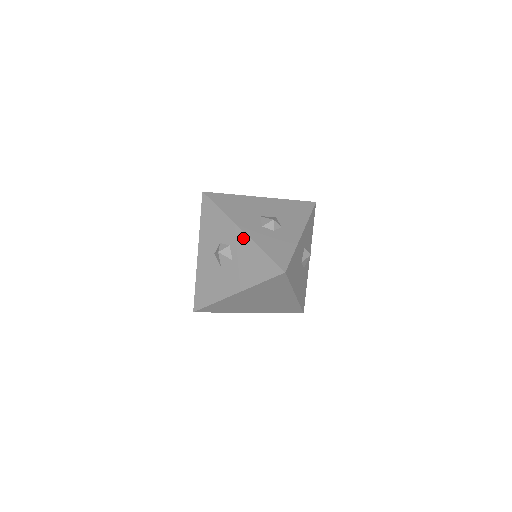
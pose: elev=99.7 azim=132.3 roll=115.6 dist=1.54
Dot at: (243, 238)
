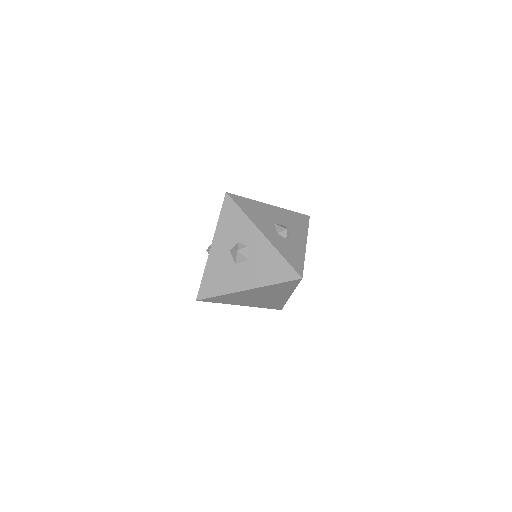
Dot at: (264, 242)
